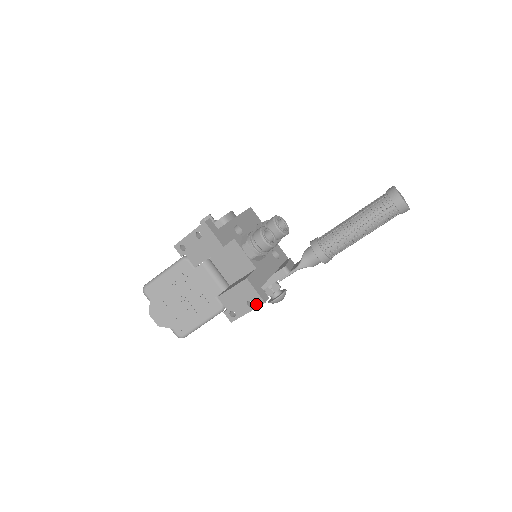
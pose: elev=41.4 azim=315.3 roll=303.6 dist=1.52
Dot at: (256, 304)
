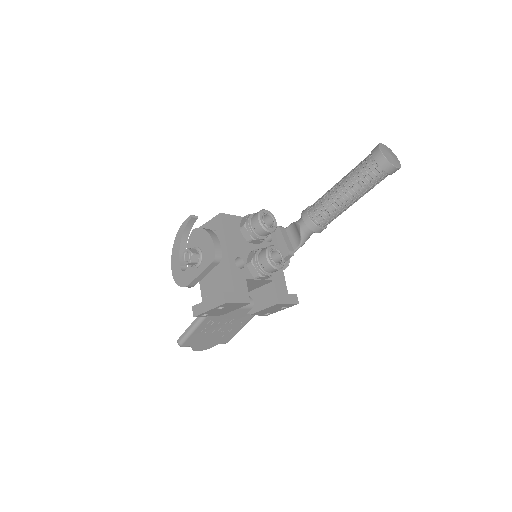
Dot at: (290, 306)
